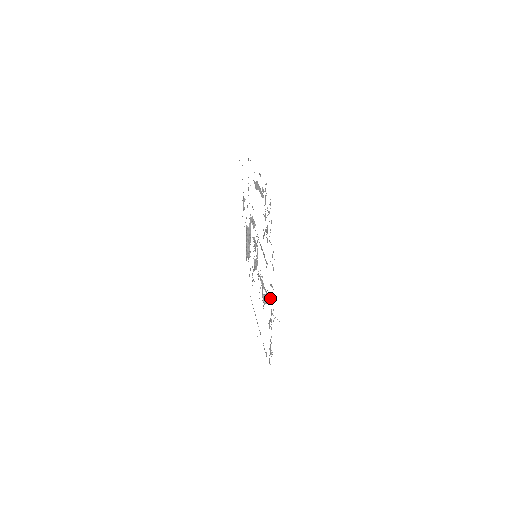
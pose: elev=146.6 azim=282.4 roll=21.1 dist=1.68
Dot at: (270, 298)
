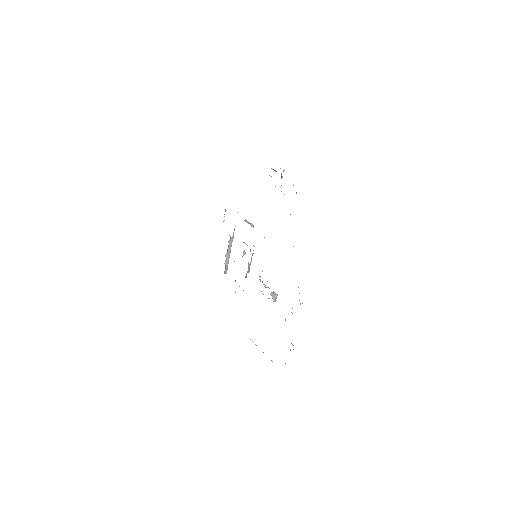
Dot at: occluded
